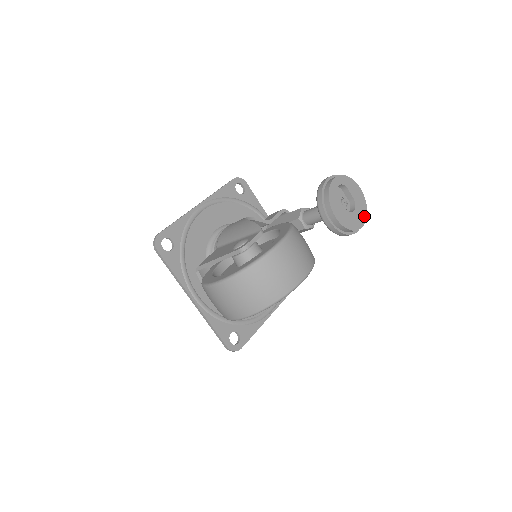
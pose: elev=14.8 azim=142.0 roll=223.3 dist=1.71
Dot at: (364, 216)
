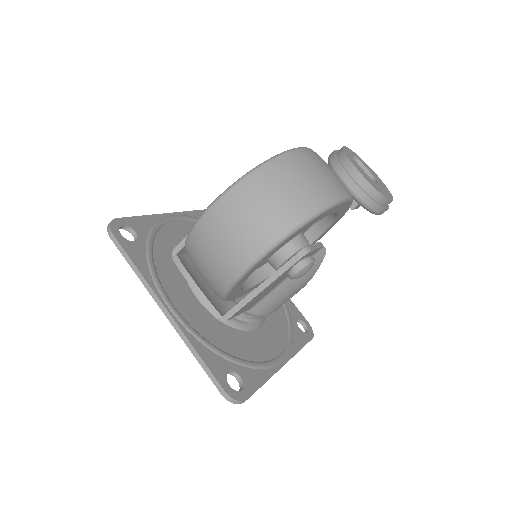
Dot at: (389, 194)
